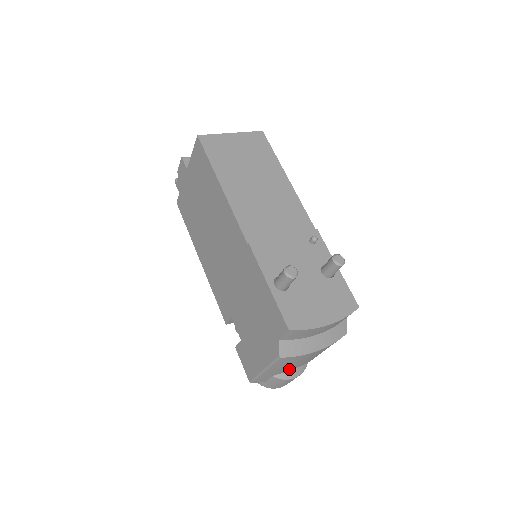
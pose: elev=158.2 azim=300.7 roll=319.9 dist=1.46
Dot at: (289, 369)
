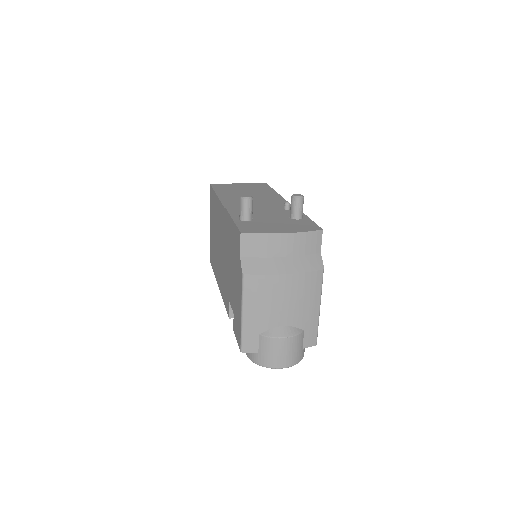
Dot at: (274, 322)
